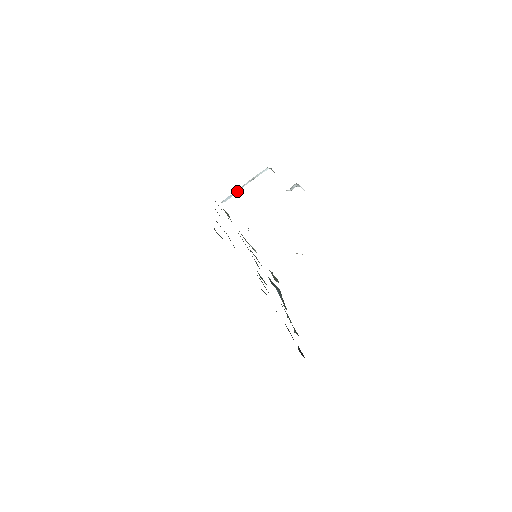
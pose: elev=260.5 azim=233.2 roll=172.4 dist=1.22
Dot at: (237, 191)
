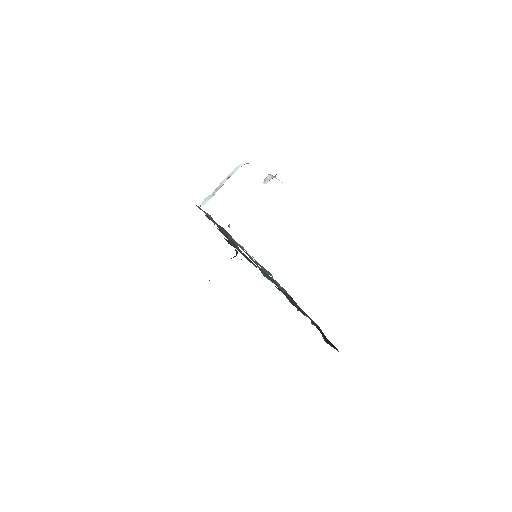
Dot at: (215, 191)
